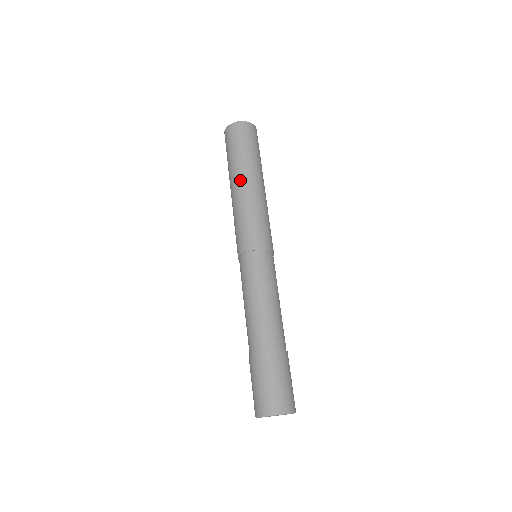
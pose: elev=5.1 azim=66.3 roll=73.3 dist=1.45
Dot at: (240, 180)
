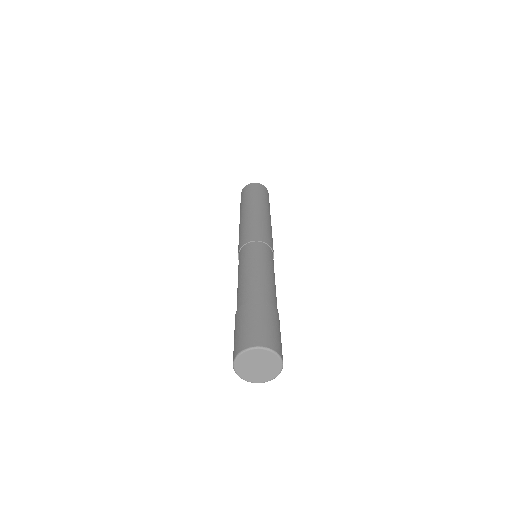
Dot at: (248, 208)
